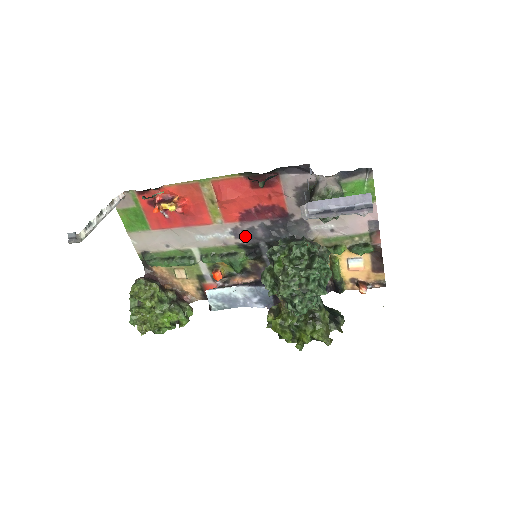
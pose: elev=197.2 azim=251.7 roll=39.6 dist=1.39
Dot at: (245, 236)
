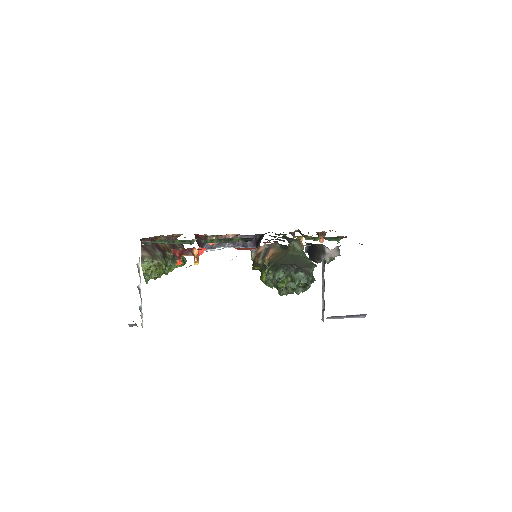
Dot at: occluded
